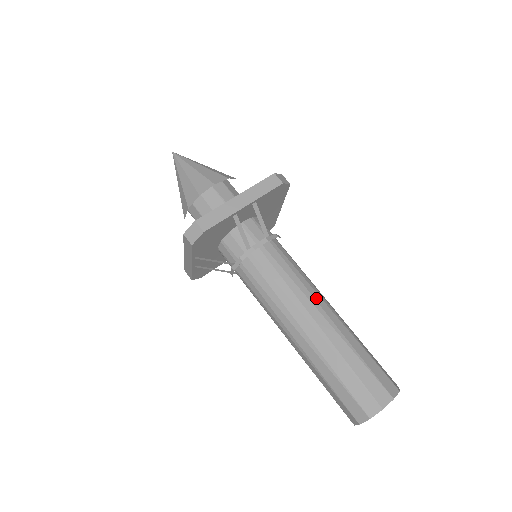
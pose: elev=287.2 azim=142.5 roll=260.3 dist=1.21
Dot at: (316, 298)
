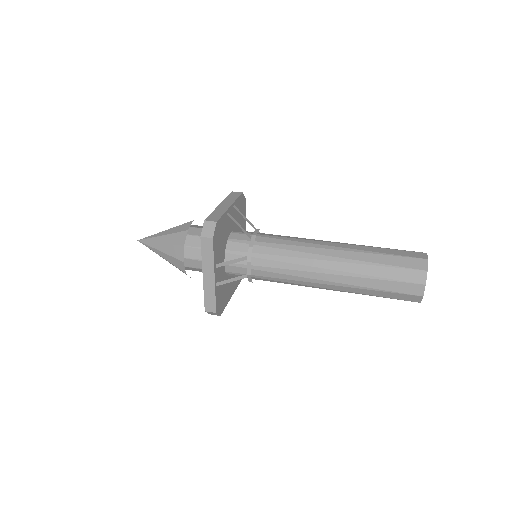
Dot at: (322, 240)
